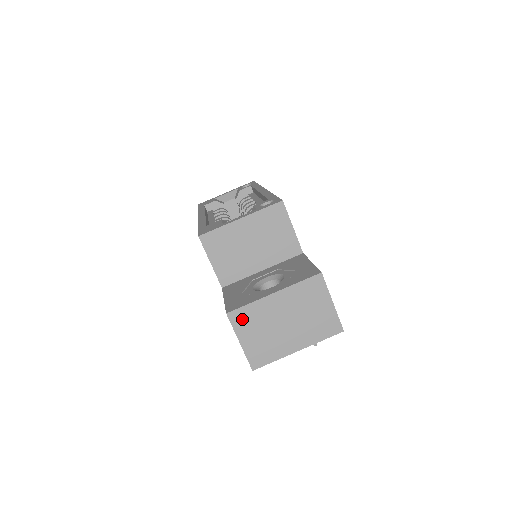
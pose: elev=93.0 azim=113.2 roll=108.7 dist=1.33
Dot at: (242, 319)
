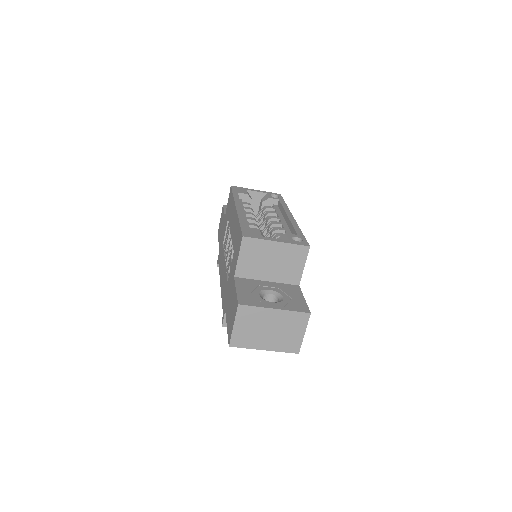
Dot at: (245, 313)
